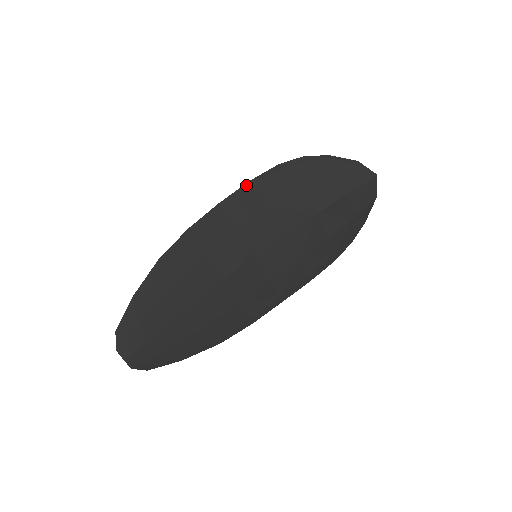
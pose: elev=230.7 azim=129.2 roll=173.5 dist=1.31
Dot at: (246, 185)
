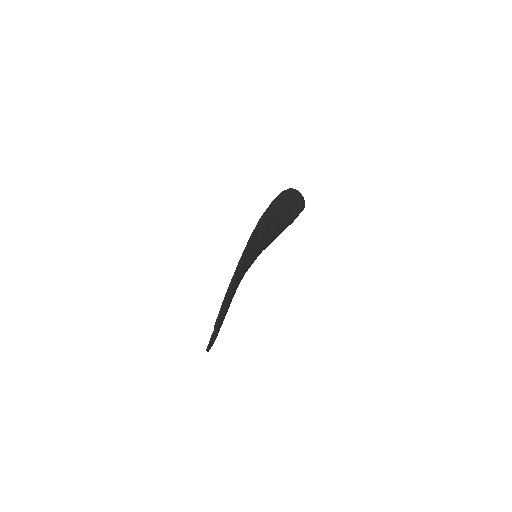
Dot at: (271, 204)
